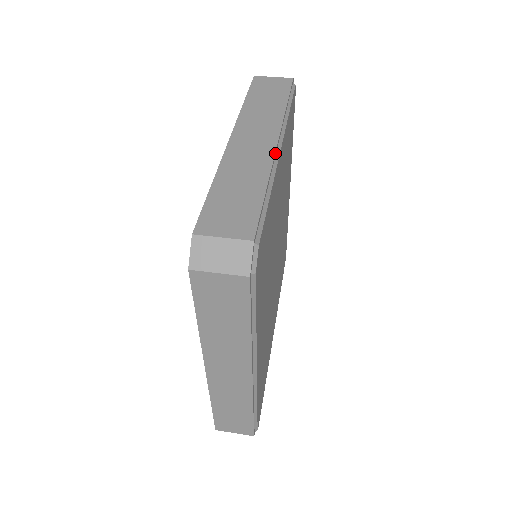
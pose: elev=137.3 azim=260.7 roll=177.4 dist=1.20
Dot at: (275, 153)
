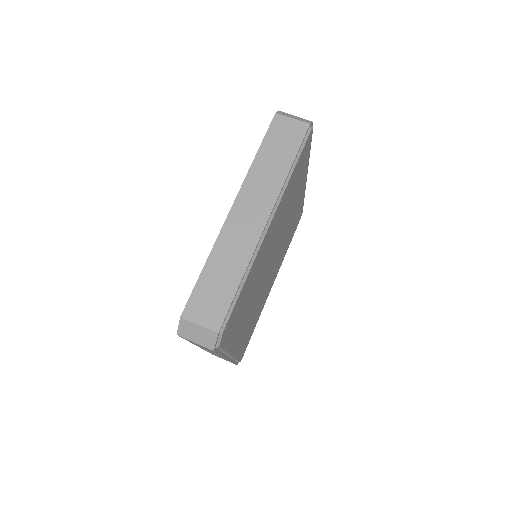
Dot at: (260, 237)
